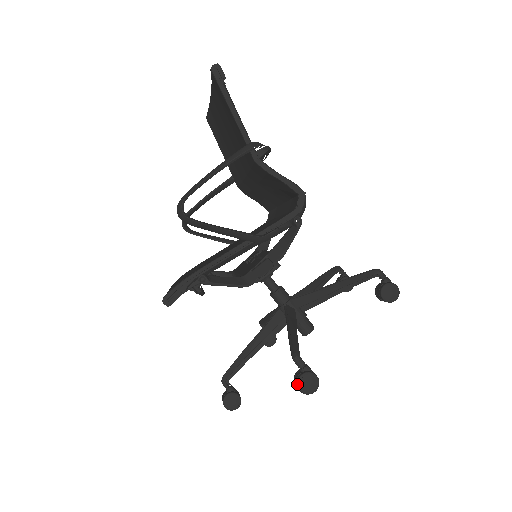
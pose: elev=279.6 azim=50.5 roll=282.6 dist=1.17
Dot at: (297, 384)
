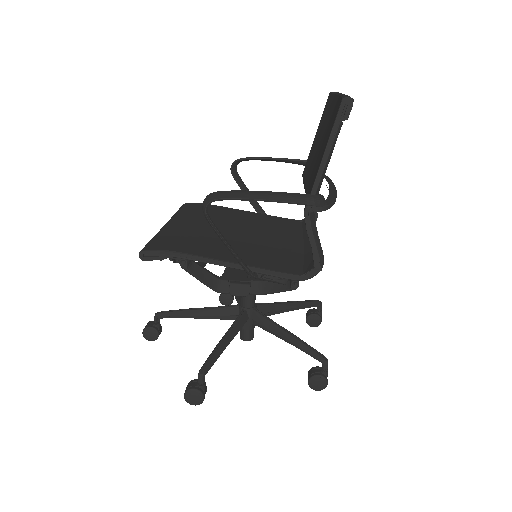
Dot at: (186, 391)
